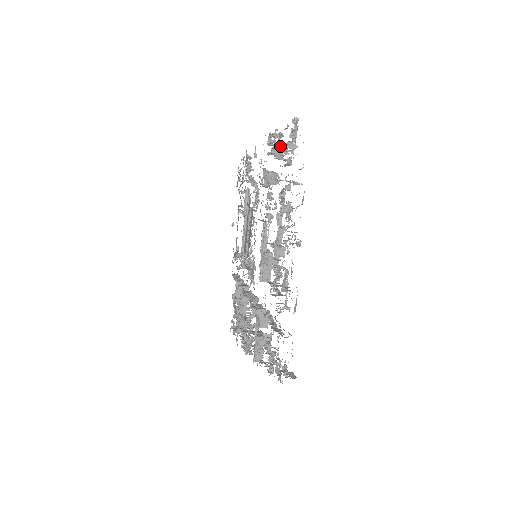
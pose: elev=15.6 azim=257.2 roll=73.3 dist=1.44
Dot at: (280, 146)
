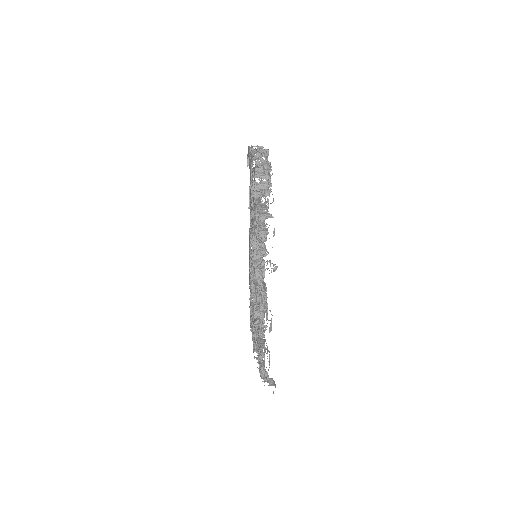
Dot at: occluded
